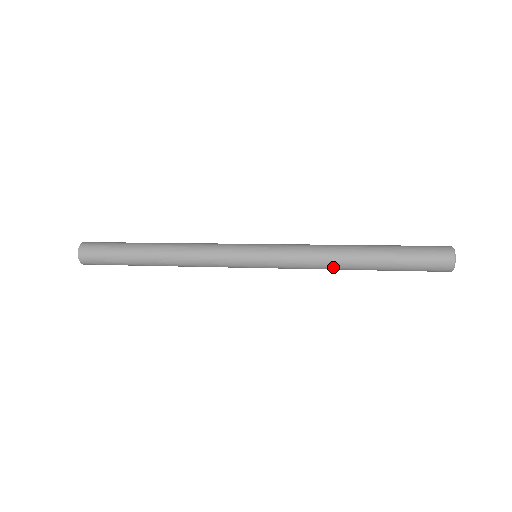
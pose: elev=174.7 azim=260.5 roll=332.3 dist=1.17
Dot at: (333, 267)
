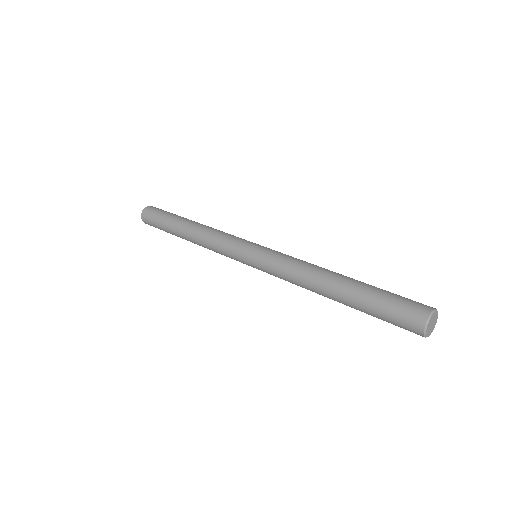
Dot at: occluded
